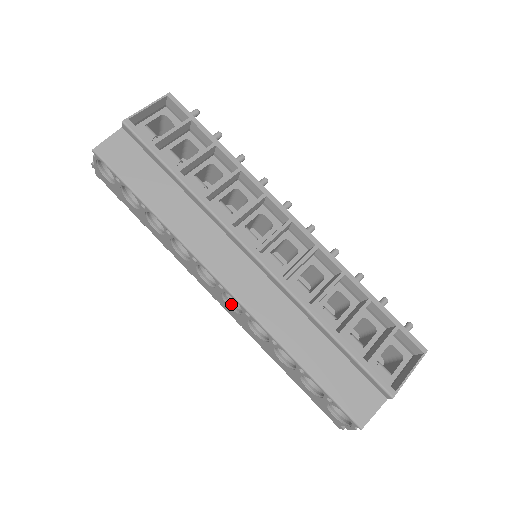
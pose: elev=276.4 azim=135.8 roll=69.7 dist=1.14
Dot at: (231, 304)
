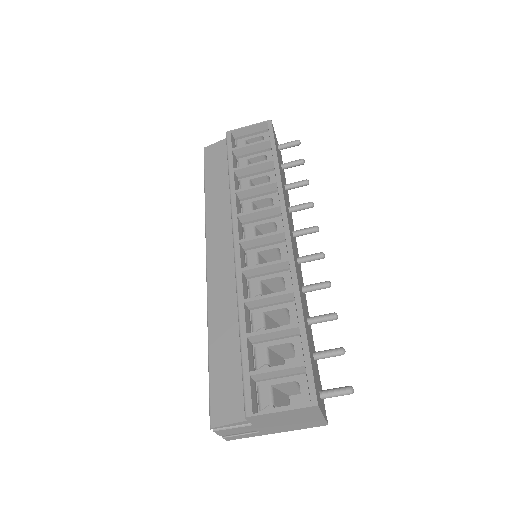
Dot at: occluded
